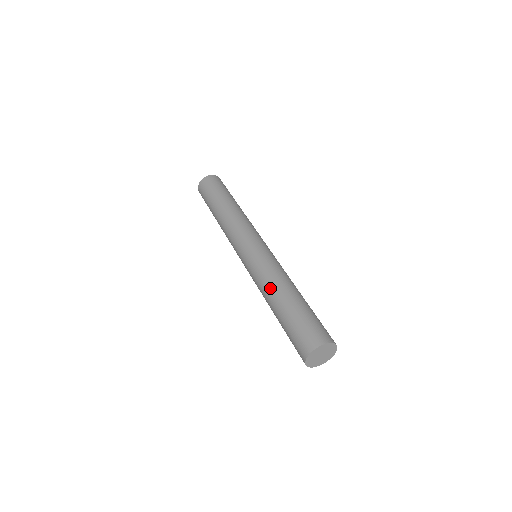
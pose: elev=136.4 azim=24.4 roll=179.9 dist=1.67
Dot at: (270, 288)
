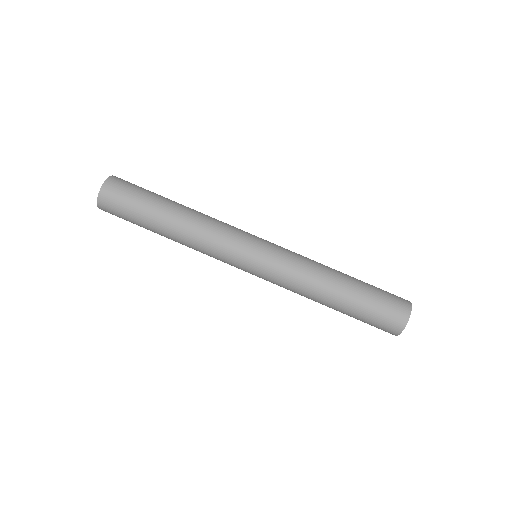
Dot at: (319, 284)
